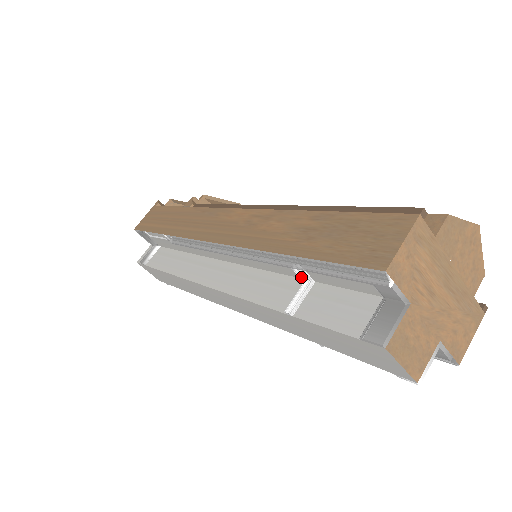
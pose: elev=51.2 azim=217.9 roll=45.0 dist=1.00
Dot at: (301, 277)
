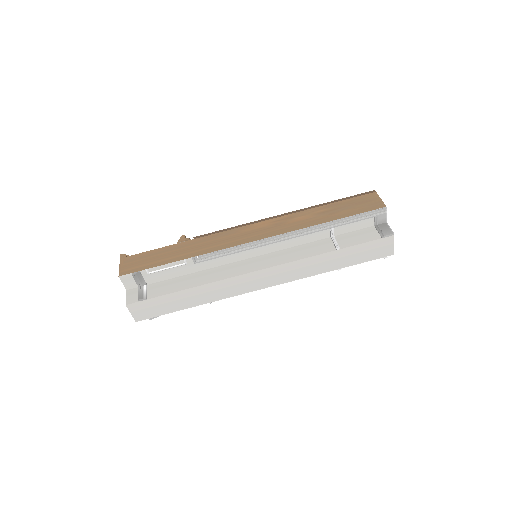
Dot at: (331, 234)
